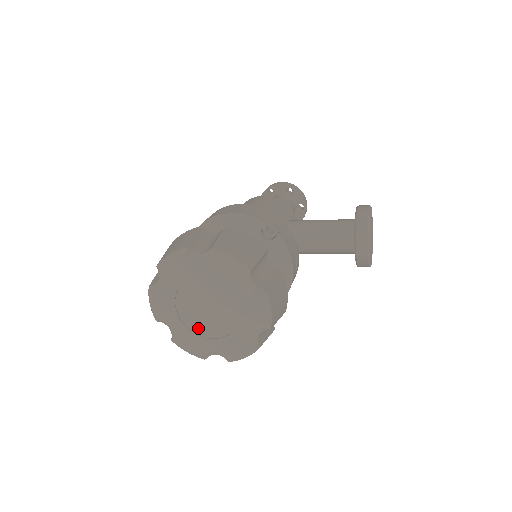
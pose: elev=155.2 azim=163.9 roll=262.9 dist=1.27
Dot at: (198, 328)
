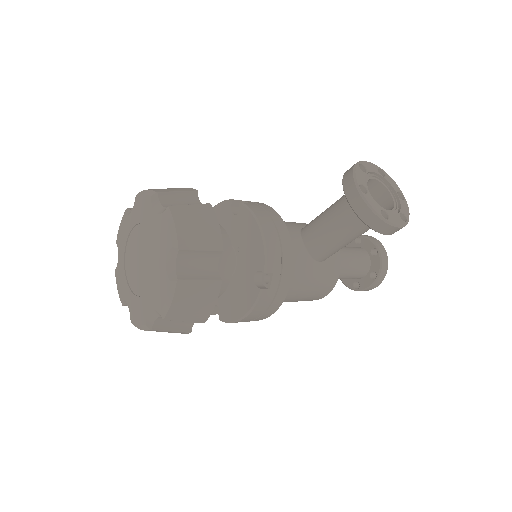
Dot at: (139, 288)
